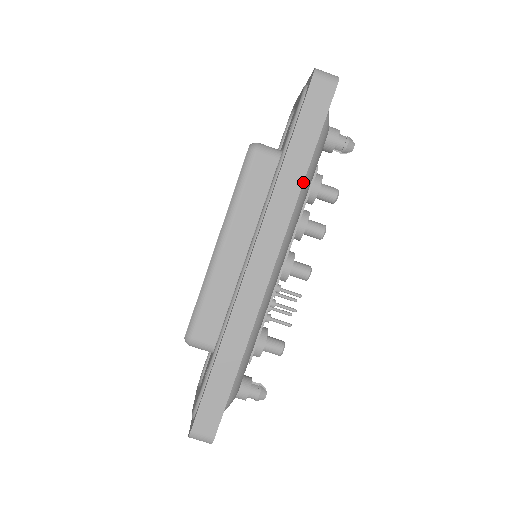
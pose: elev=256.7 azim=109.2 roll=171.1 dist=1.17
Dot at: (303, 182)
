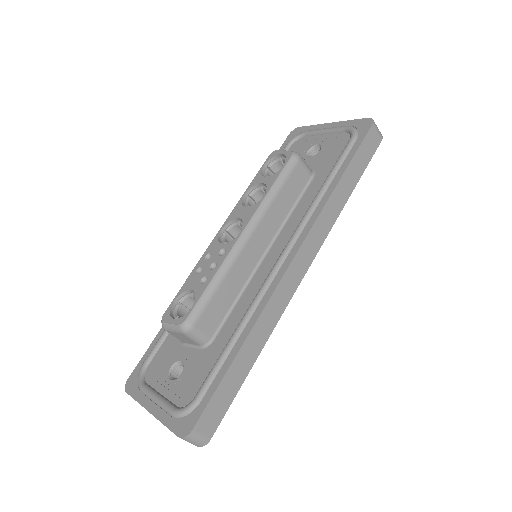
Dot at: occluded
